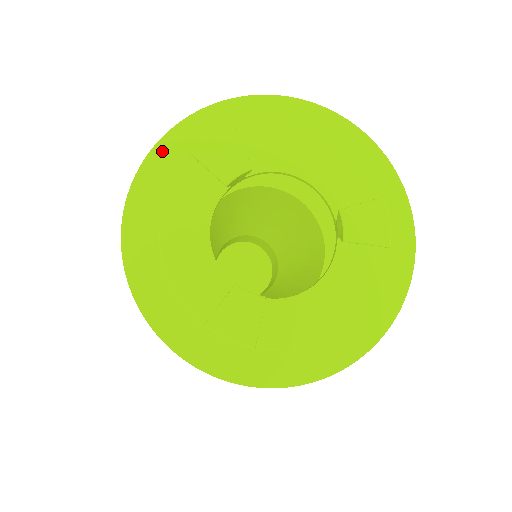
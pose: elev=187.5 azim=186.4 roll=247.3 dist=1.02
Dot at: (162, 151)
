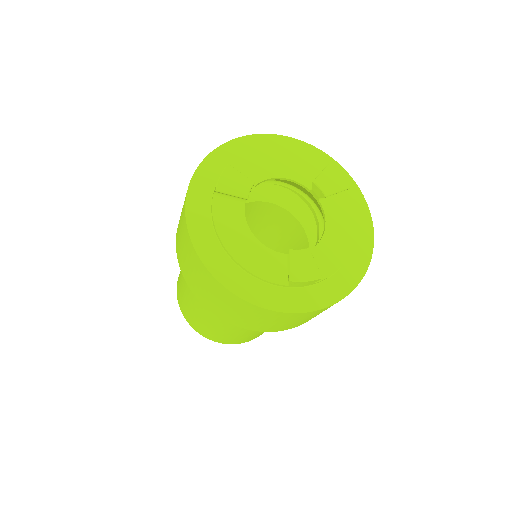
Dot at: (192, 202)
